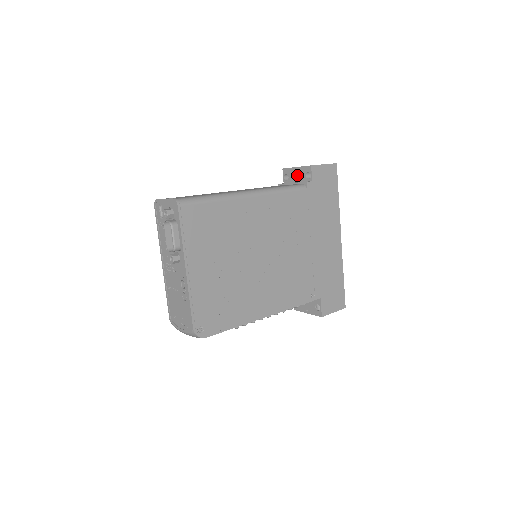
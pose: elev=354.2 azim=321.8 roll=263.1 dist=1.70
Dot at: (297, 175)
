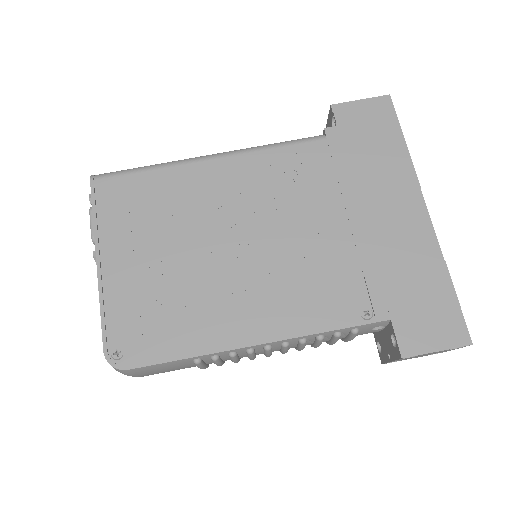
Dot at: occluded
